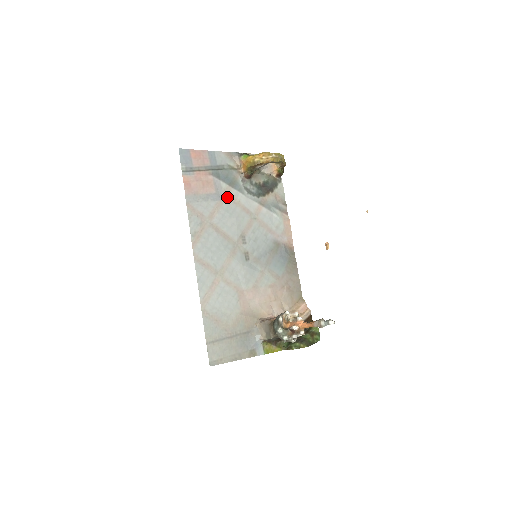
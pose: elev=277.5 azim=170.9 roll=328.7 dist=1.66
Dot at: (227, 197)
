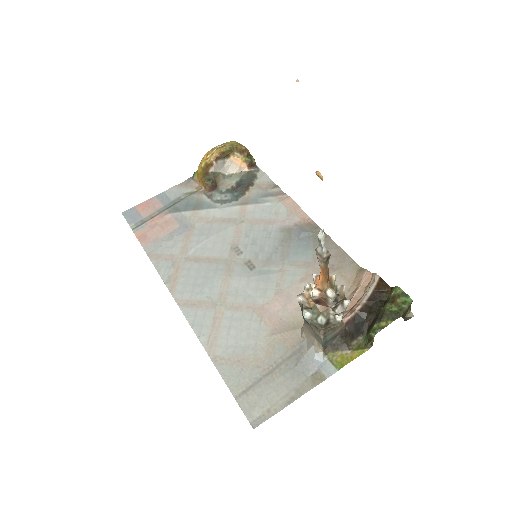
Dot at: (196, 222)
